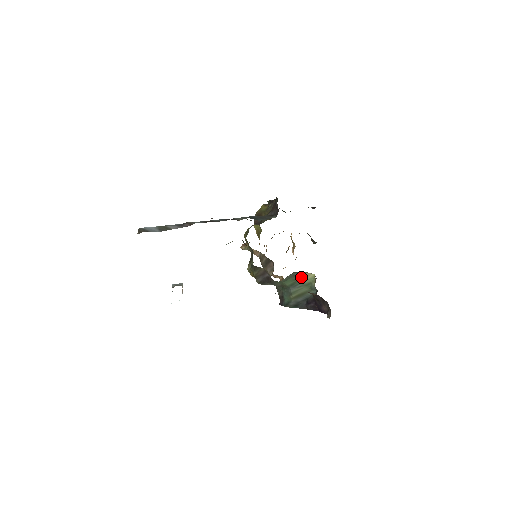
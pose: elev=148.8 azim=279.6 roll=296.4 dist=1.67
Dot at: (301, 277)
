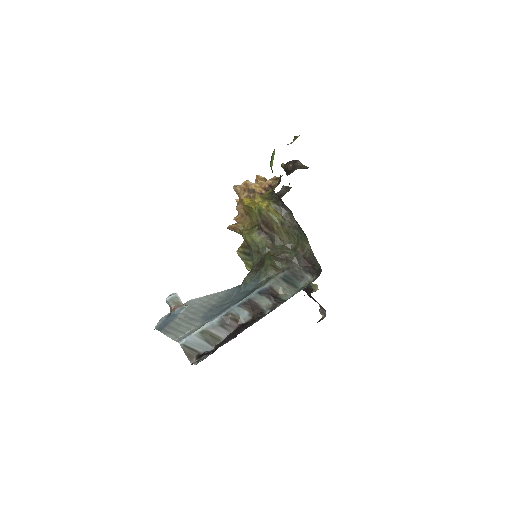
Dot at: occluded
